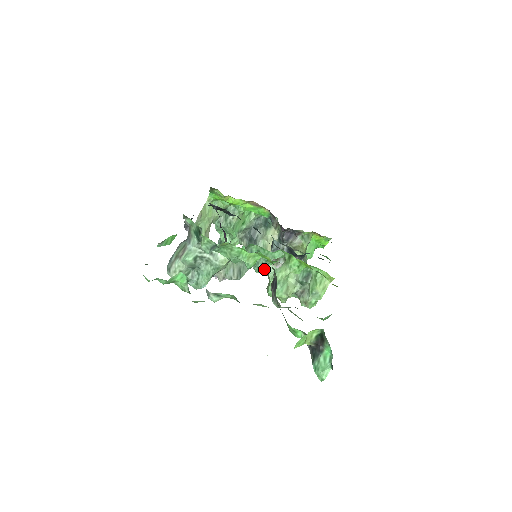
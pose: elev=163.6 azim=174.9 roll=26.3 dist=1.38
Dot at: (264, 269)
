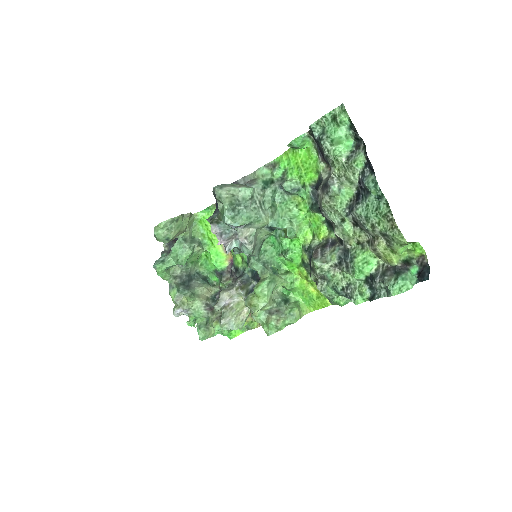
Dot at: (264, 266)
